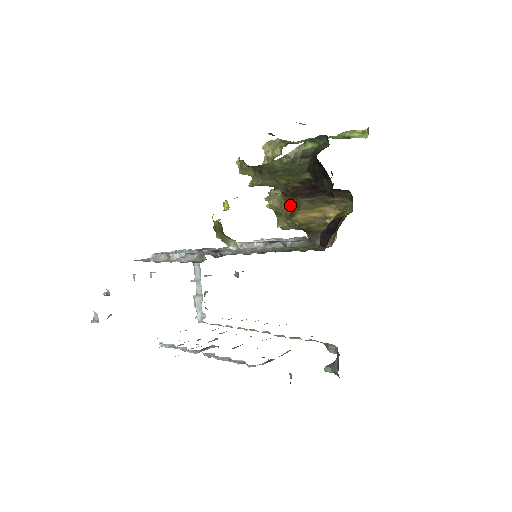
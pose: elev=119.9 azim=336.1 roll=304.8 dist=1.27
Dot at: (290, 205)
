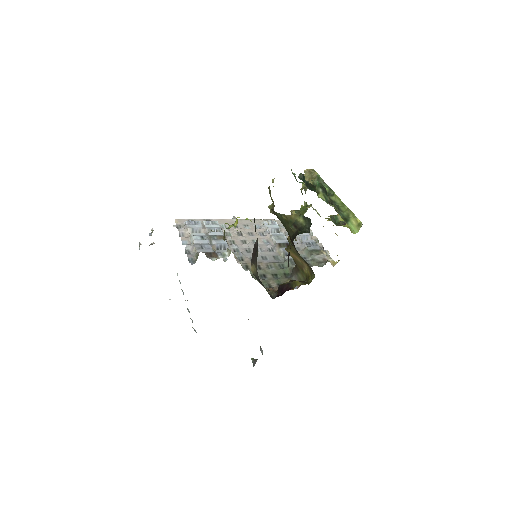
Dot at: occluded
